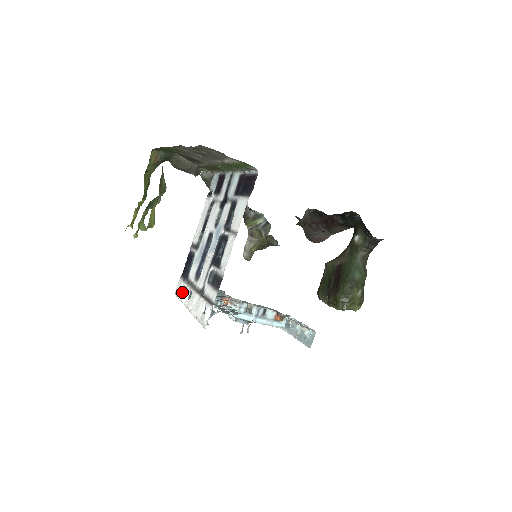
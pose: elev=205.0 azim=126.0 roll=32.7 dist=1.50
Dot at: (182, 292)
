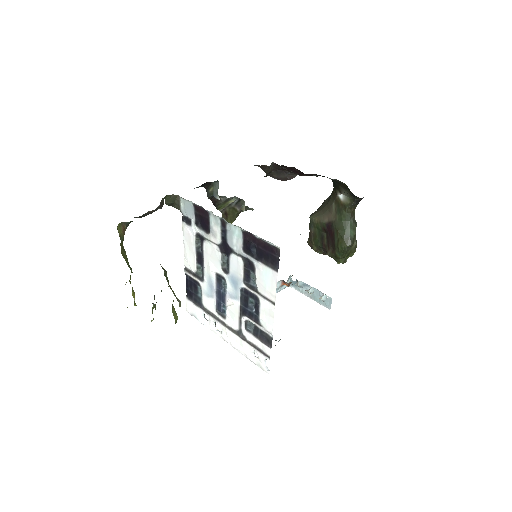
Dot at: (202, 318)
